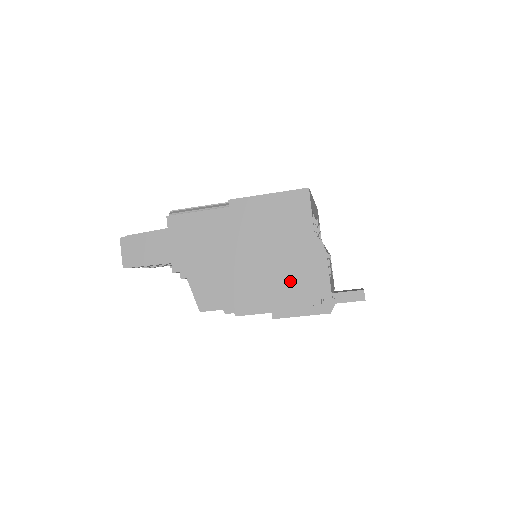
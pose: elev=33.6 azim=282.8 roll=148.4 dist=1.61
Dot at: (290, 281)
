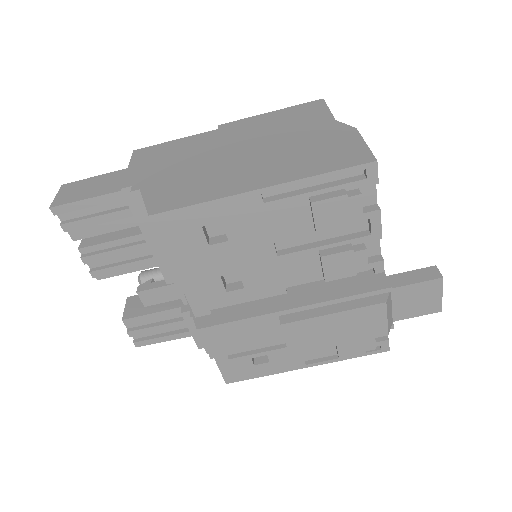
Dot at: (303, 160)
